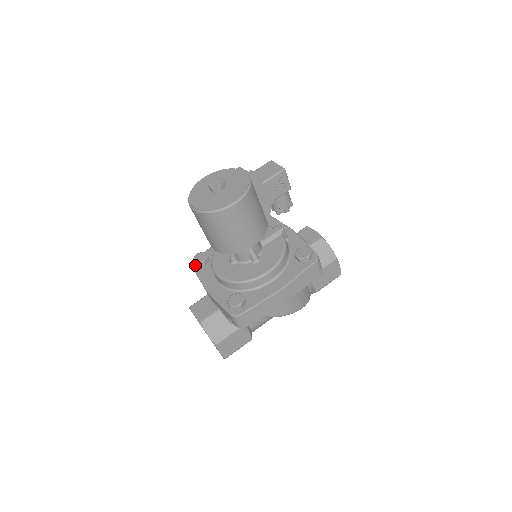
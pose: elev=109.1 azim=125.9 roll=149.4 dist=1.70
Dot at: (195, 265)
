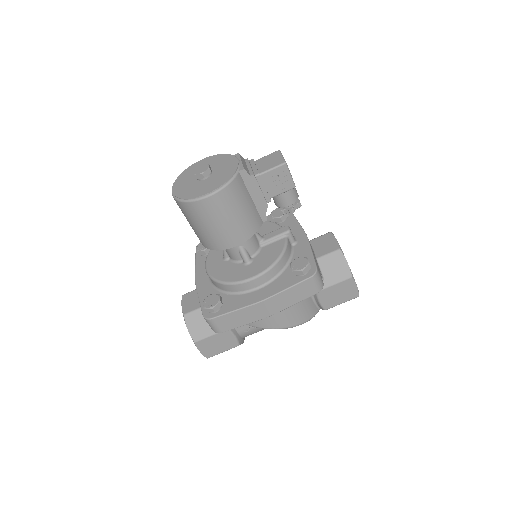
Dot at: occluded
